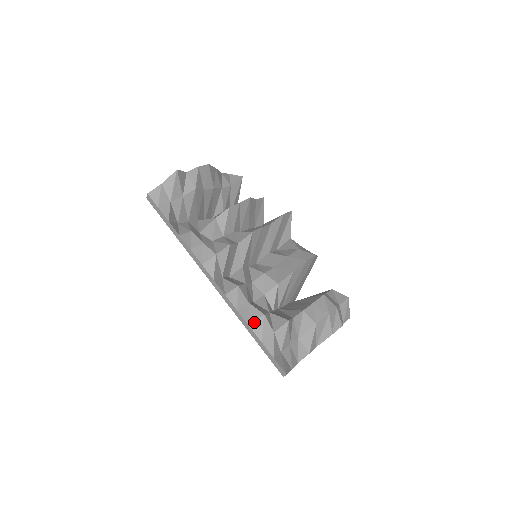
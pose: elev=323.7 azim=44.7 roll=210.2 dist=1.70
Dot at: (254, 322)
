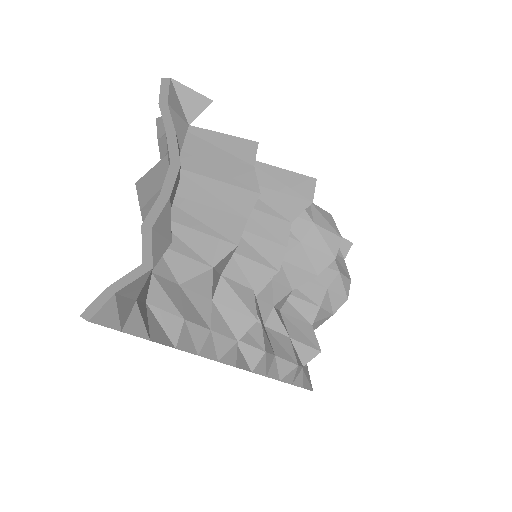
Dot at: (286, 376)
